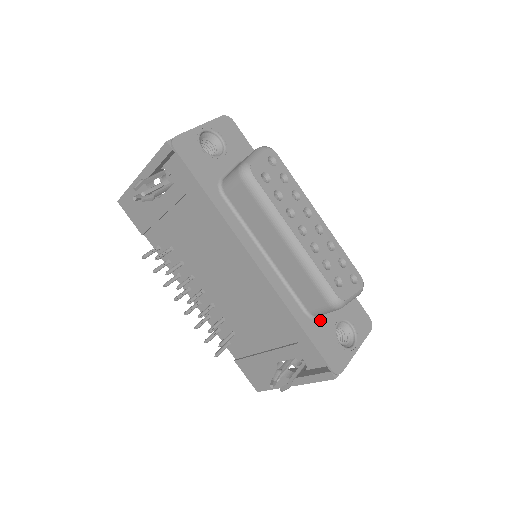
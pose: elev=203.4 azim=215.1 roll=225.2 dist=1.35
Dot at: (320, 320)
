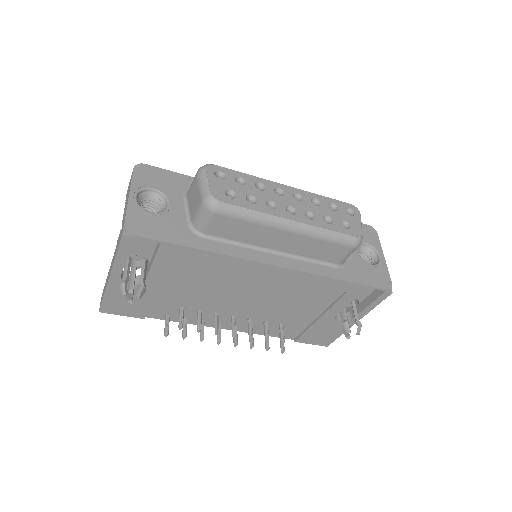
Dot at: (347, 262)
